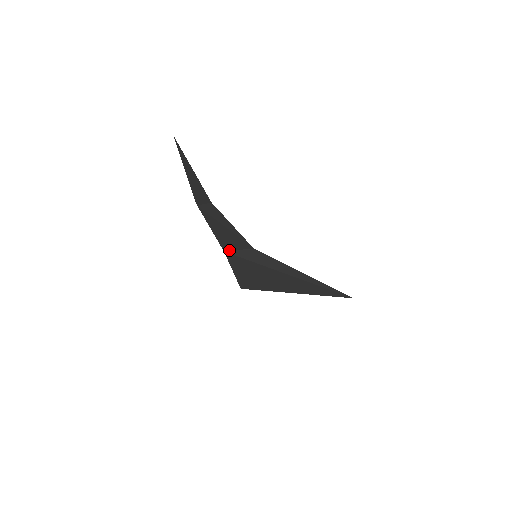
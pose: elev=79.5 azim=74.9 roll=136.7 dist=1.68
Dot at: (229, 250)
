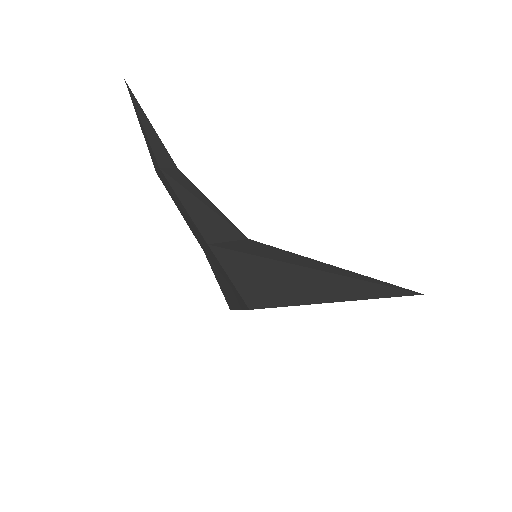
Dot at: (215, 243)
